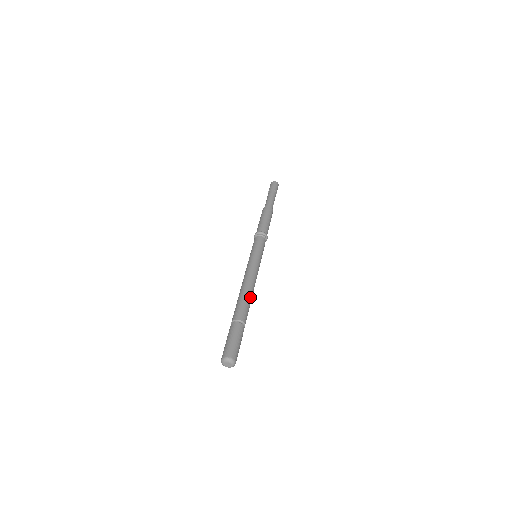
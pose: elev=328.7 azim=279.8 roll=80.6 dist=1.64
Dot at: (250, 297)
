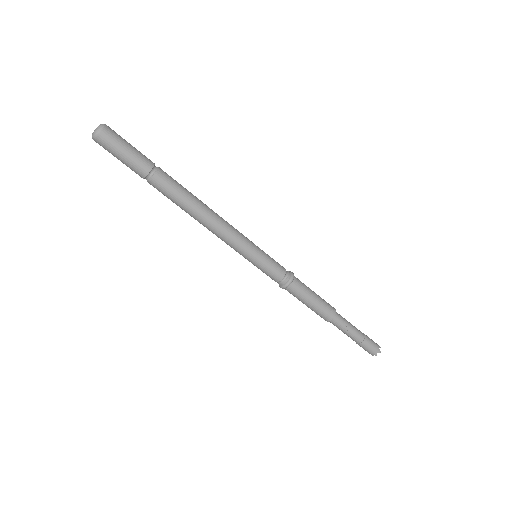
Dot at: (195, 200)
